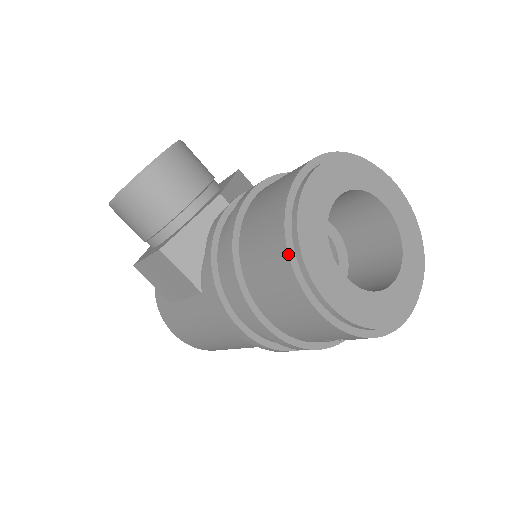
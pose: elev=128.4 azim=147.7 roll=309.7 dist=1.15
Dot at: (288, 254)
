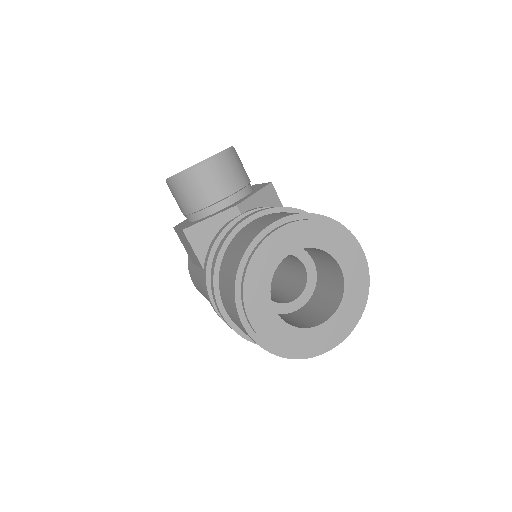
Dot at: (235, 282)
